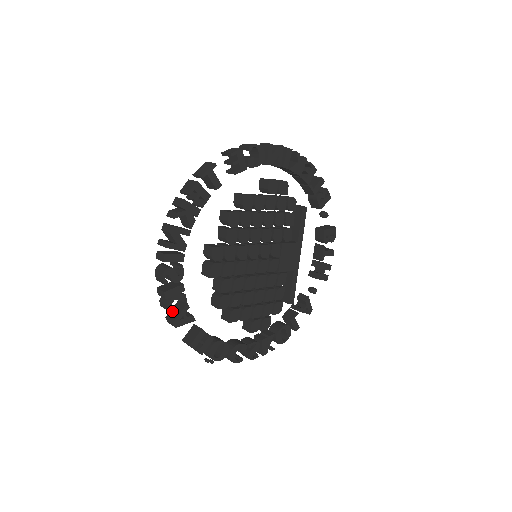
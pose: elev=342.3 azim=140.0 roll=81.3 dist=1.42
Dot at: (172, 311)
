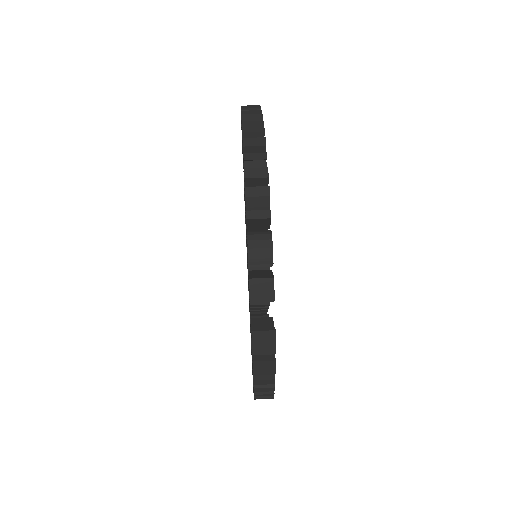
Dot at: occluded
